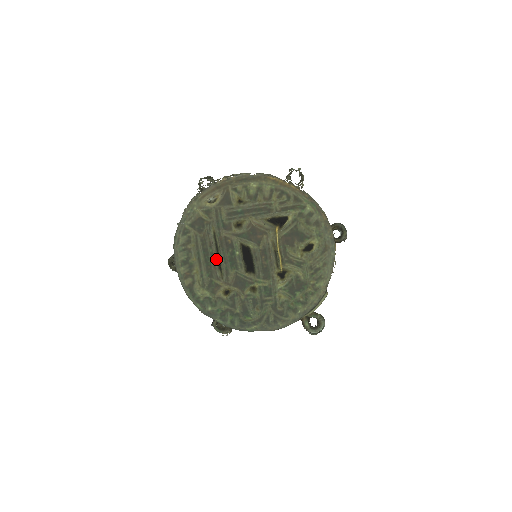
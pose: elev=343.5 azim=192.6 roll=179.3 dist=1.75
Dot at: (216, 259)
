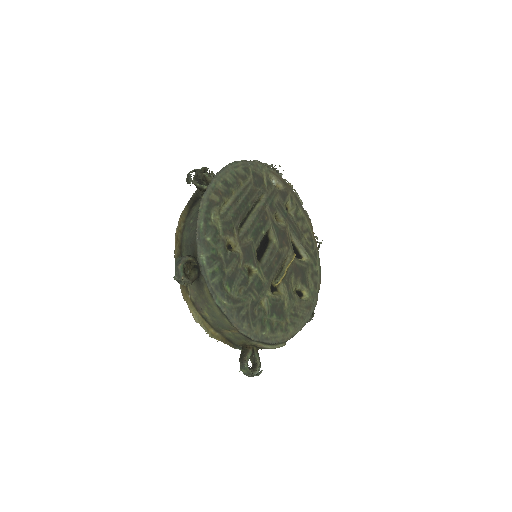
Dot at: (246, 215)
